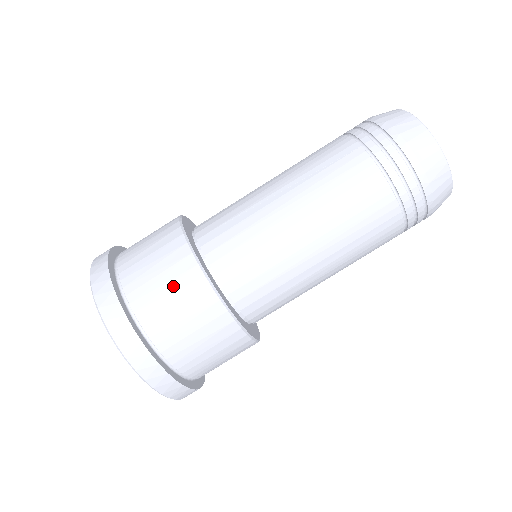
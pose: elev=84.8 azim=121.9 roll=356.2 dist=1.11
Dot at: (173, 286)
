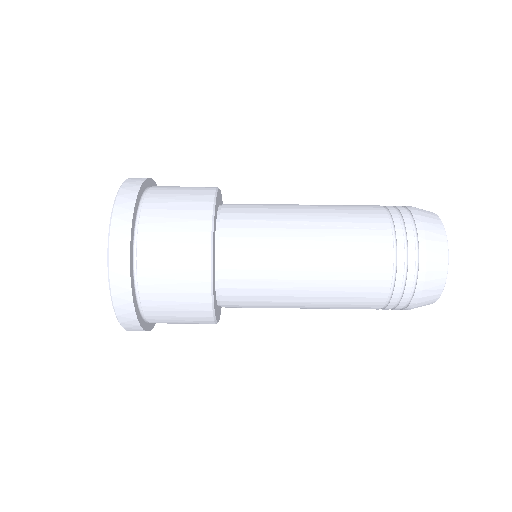
Dot at: (181, 249)
